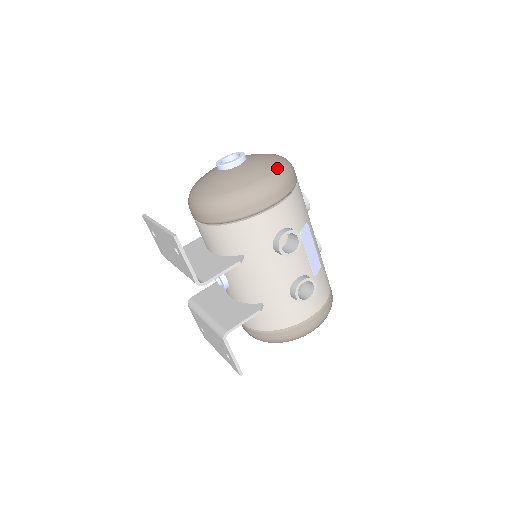
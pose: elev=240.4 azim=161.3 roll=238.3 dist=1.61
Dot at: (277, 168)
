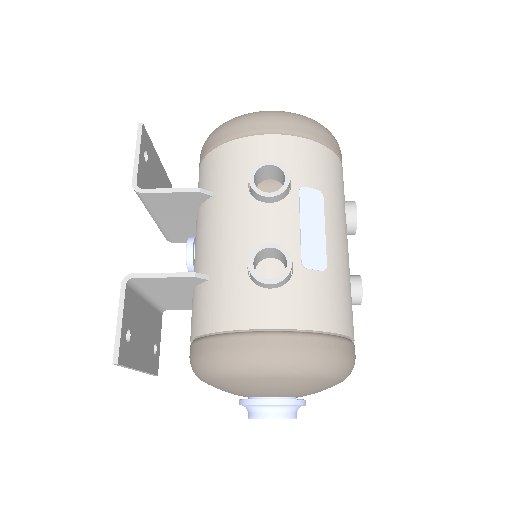
Dot at: (302, 115)
